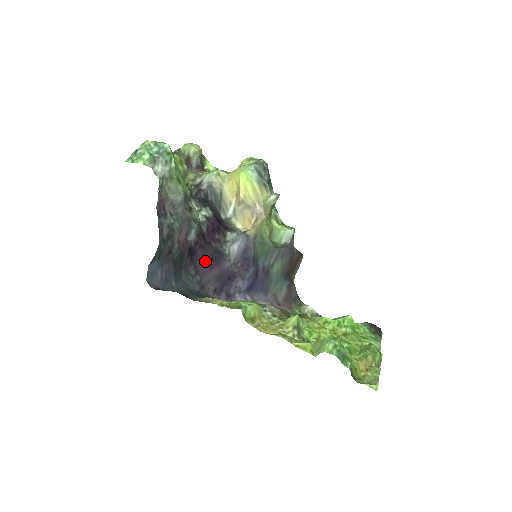
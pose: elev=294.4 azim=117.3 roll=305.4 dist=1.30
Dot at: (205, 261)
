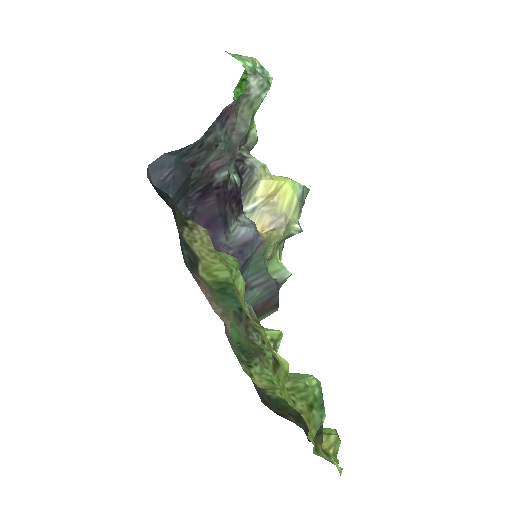
Dot at: (208, 214)
